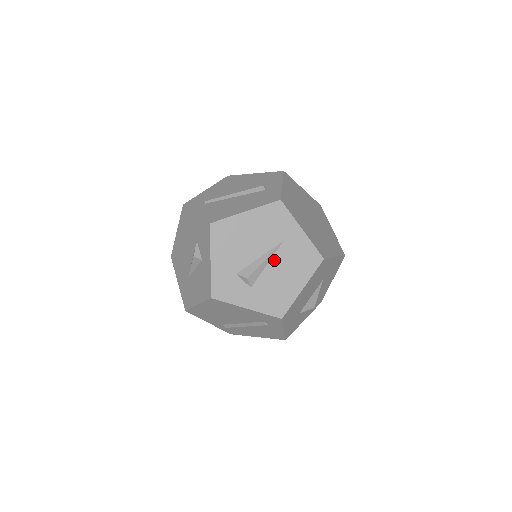
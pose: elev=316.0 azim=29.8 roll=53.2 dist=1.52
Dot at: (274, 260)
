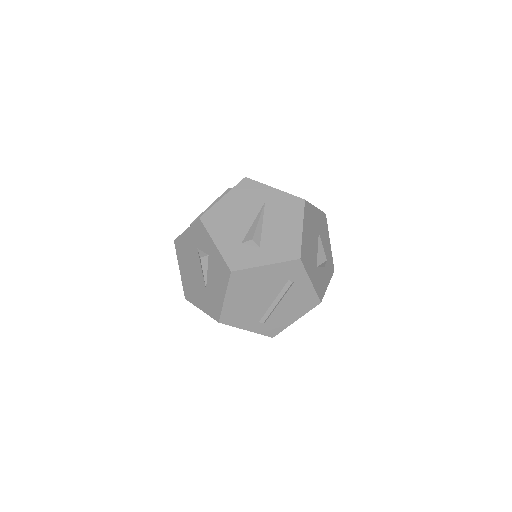
Dot at: (266, 219)
